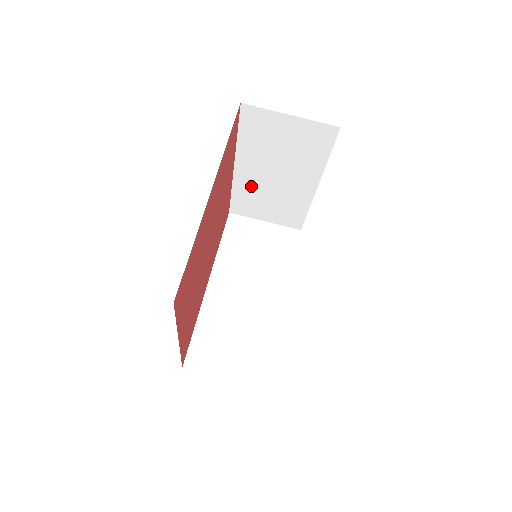
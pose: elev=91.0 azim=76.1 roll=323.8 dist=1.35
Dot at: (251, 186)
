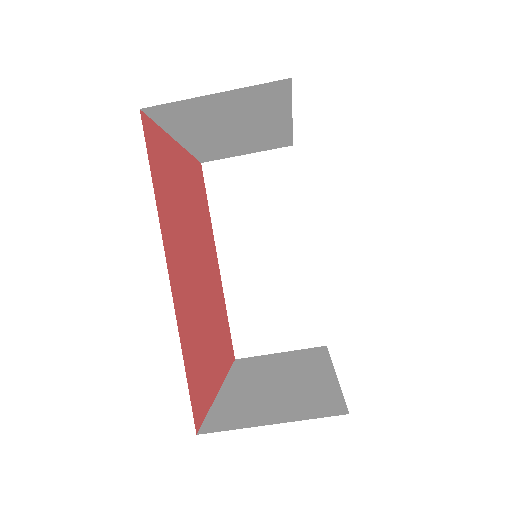
Dot at: (210, 145)
